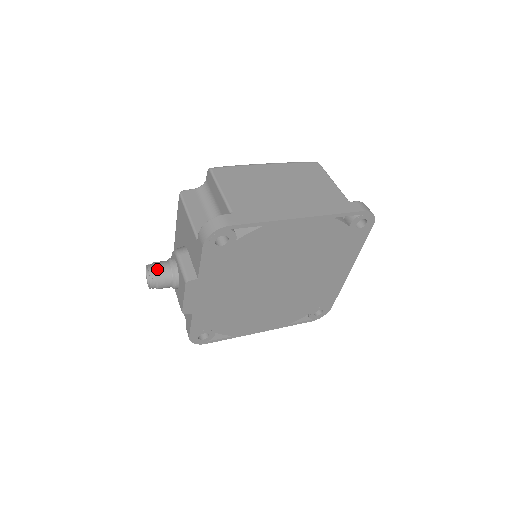
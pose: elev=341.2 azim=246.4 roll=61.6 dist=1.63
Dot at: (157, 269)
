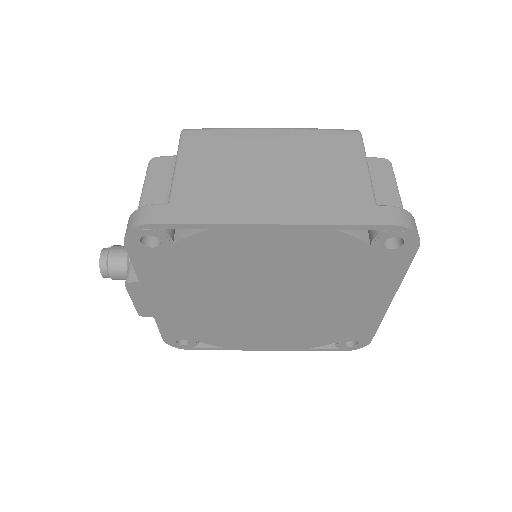
Dot at: (109, 256)
